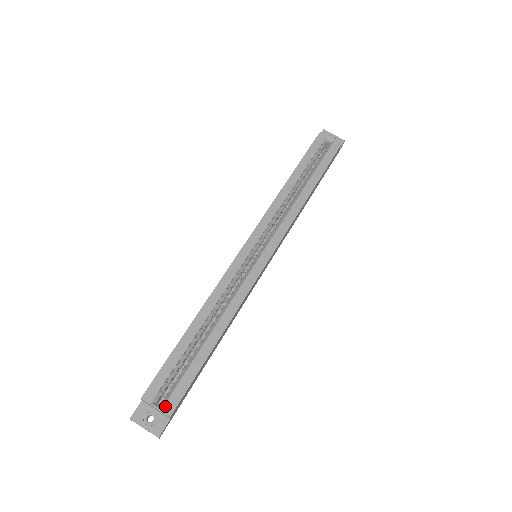
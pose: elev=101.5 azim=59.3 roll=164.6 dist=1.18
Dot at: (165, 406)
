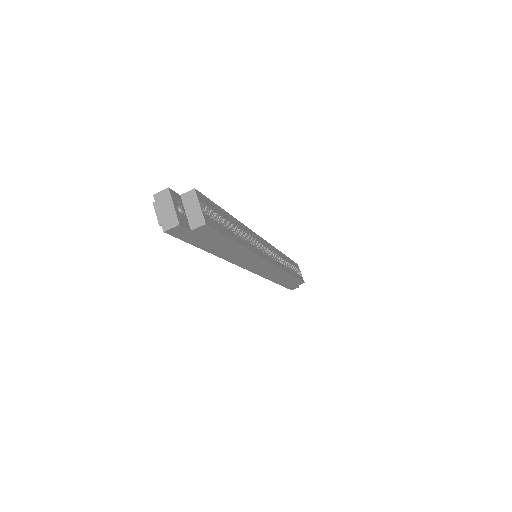
Dot at: (206, 215)
